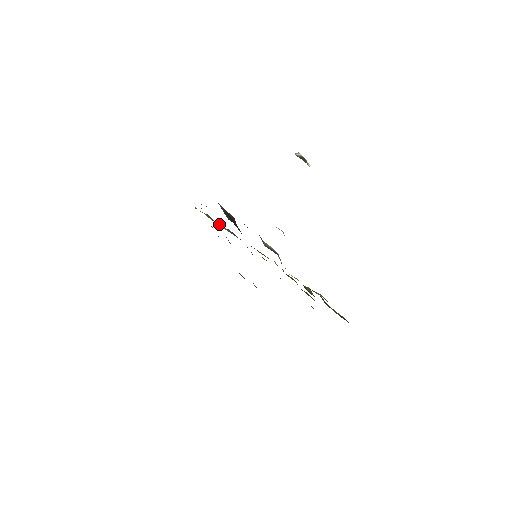
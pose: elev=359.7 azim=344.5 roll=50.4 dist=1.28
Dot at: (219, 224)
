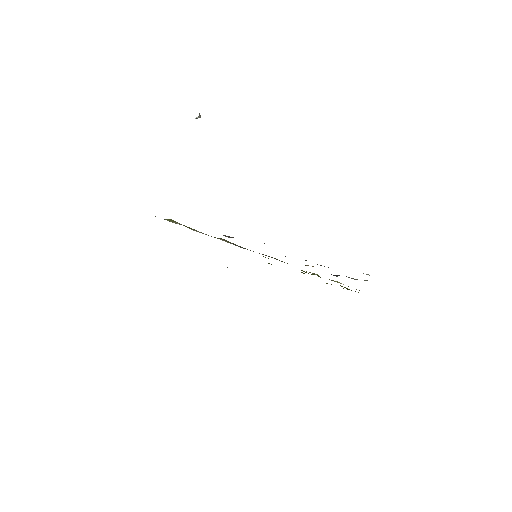
Dot at: occluded
